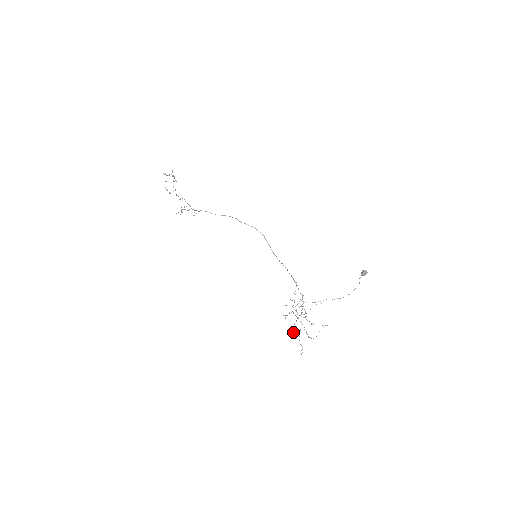
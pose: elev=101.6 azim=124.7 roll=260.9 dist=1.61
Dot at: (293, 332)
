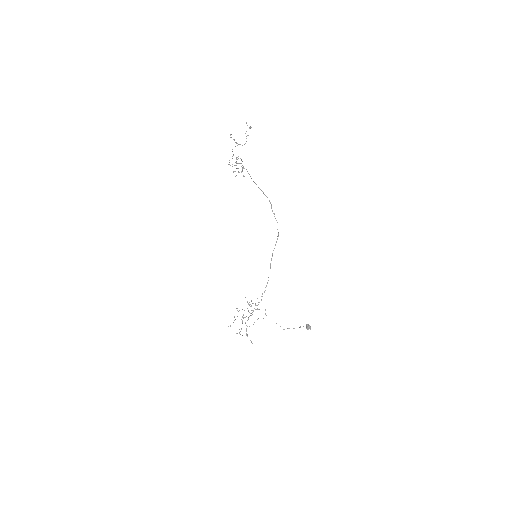
Dot at: (234, 317)
